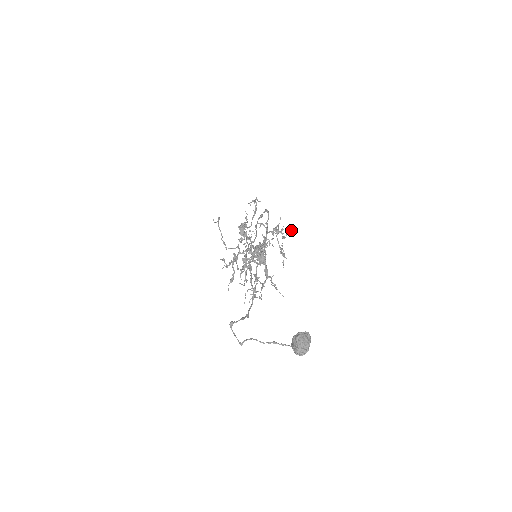
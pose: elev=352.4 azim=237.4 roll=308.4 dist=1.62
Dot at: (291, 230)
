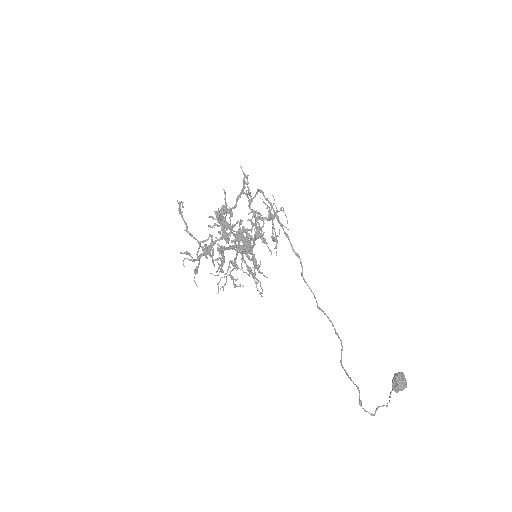
Dot at: occluded
